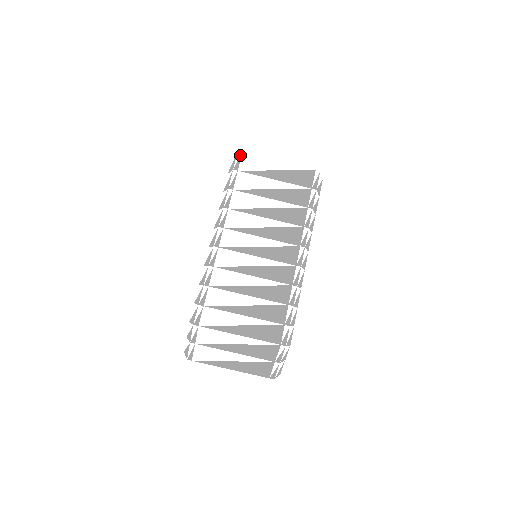
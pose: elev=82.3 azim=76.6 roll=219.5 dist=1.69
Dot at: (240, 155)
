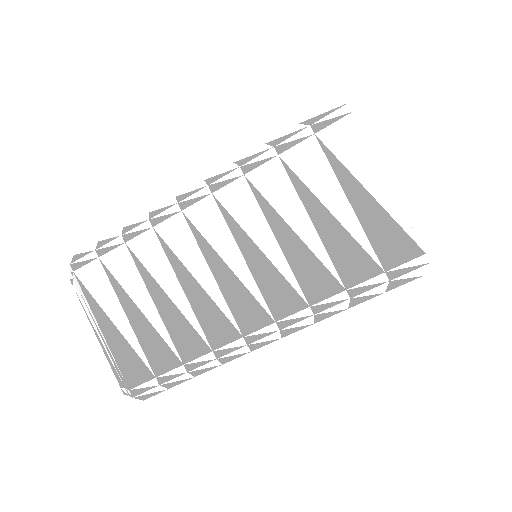
Dot at: (344, 112)
